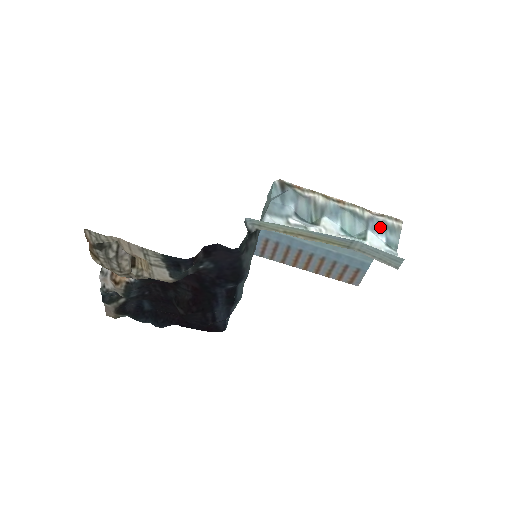
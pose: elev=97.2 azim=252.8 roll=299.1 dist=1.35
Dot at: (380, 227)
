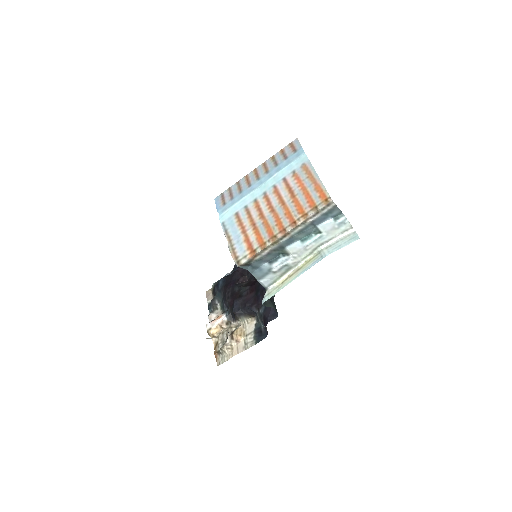
Dot at: (322, 219)
